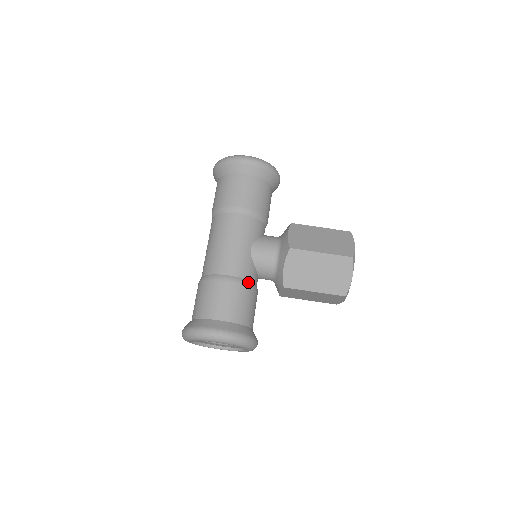
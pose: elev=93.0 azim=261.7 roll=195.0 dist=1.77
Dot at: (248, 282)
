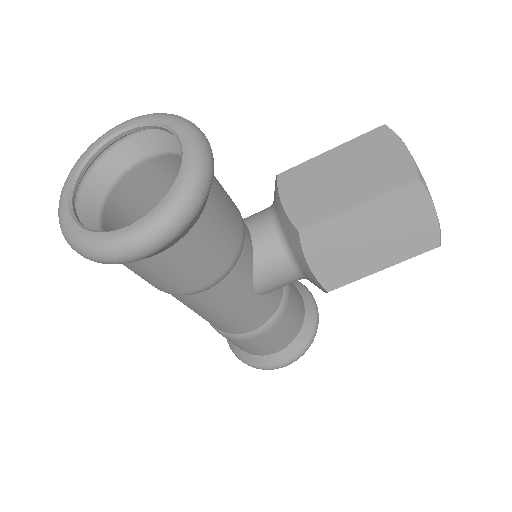
Dot at: (279, 311)
